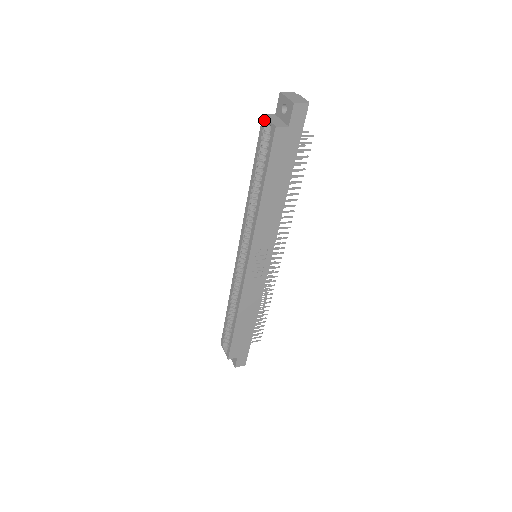
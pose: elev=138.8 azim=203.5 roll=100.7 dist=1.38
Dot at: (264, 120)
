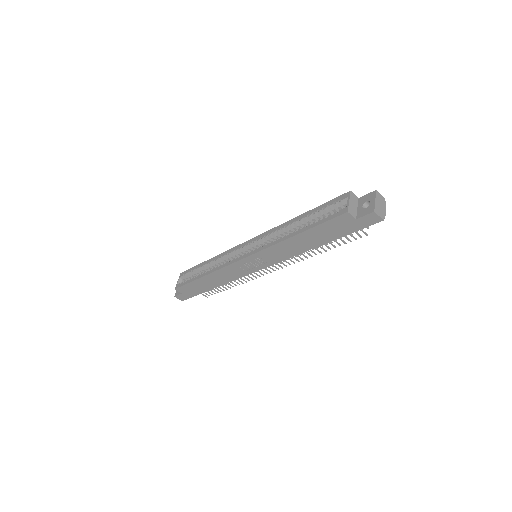
Dot at: (347, 196)
